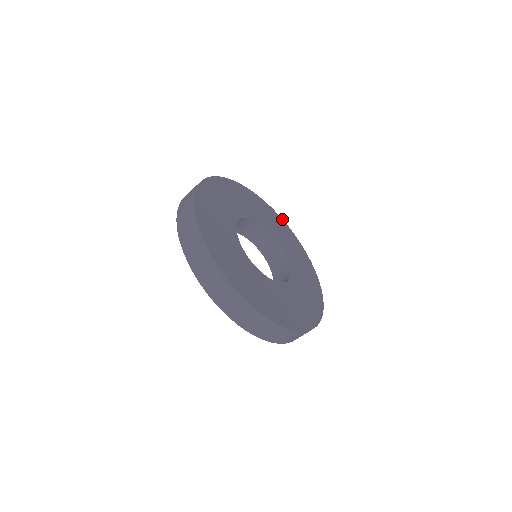
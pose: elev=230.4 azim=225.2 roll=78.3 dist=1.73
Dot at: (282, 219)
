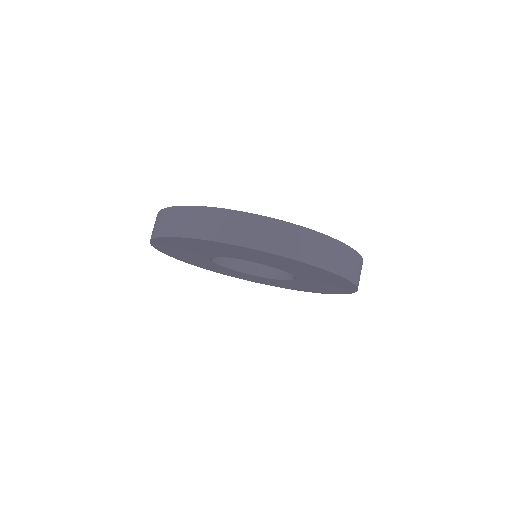
Dot at: occluded
